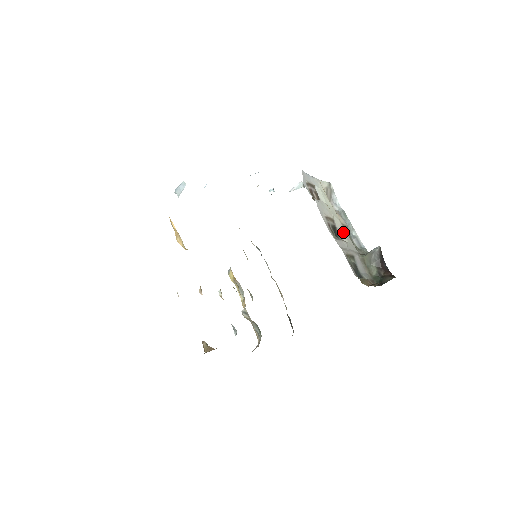
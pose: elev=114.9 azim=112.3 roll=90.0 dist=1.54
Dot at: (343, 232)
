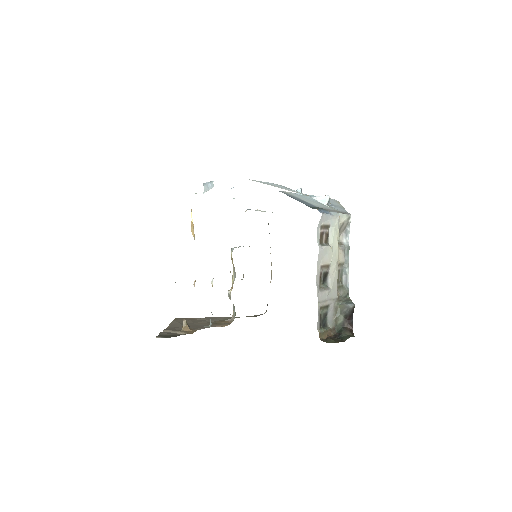
Dot at: (333, 277)
